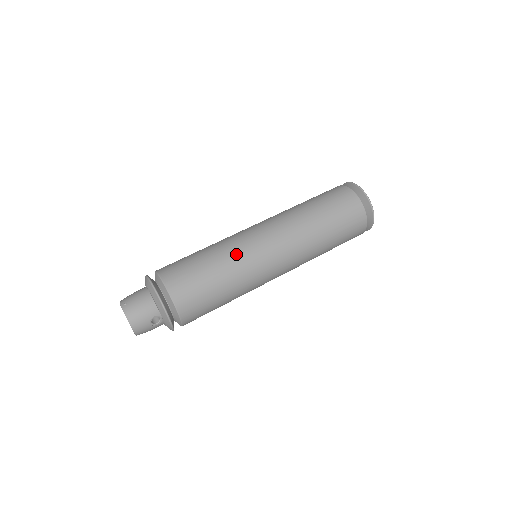
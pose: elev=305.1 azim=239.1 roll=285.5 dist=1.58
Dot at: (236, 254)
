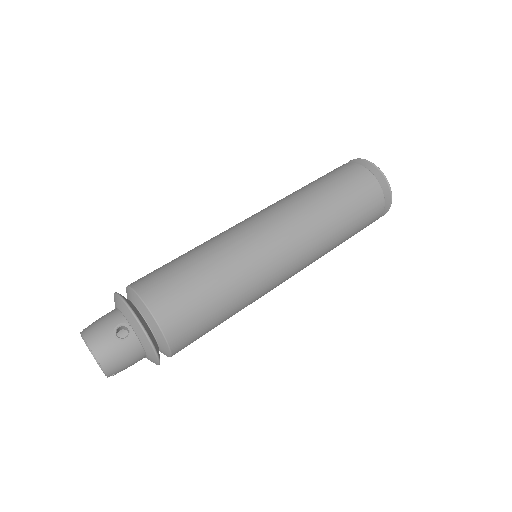
Dot at: (214, 238)
